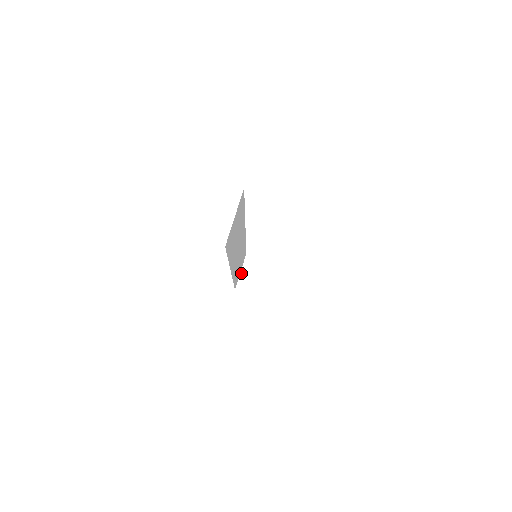
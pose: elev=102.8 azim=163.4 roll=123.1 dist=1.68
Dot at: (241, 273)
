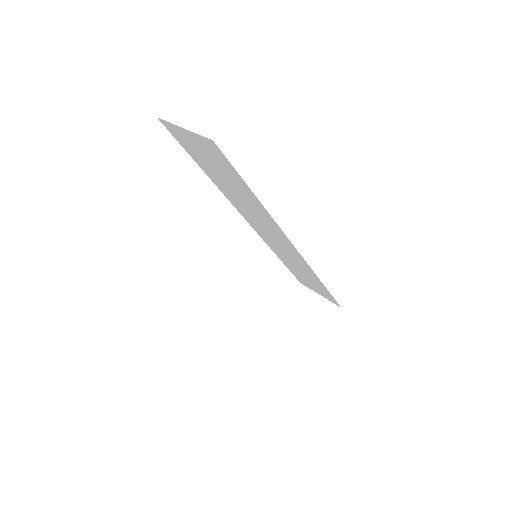
Dot at: (299, 328)
